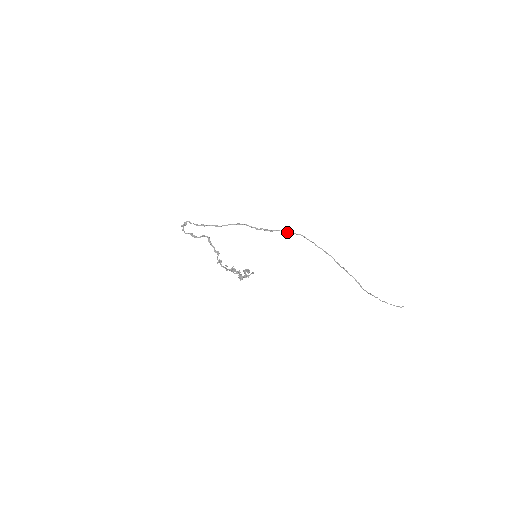
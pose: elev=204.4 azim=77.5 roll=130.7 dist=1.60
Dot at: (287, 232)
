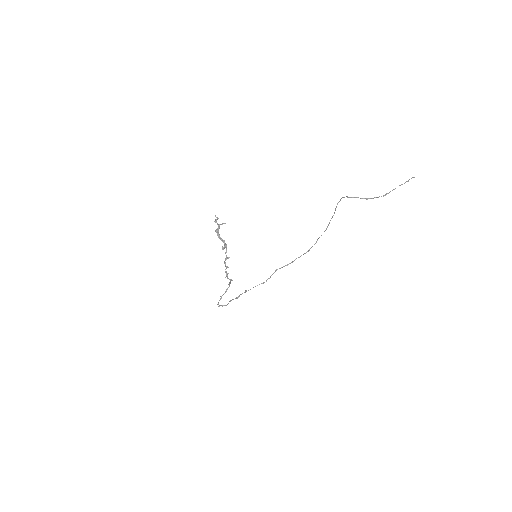
Dot at: (299, 257)
